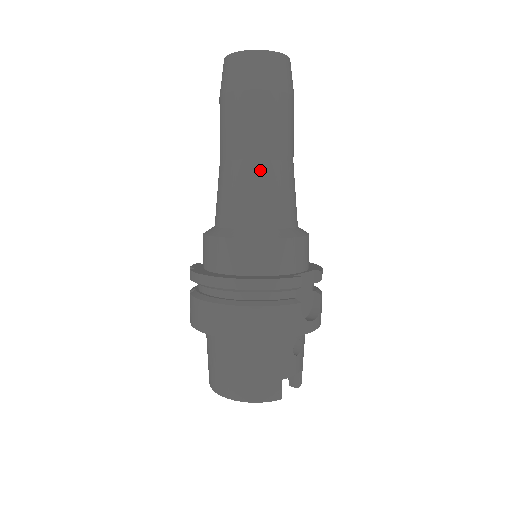
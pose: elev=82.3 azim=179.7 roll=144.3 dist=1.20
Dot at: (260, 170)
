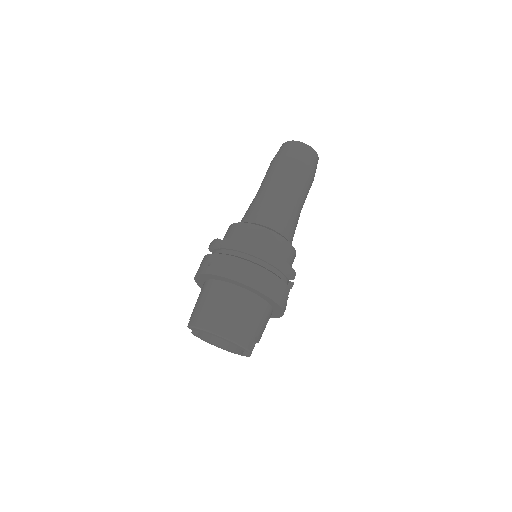
Dot at: (293, 204)
